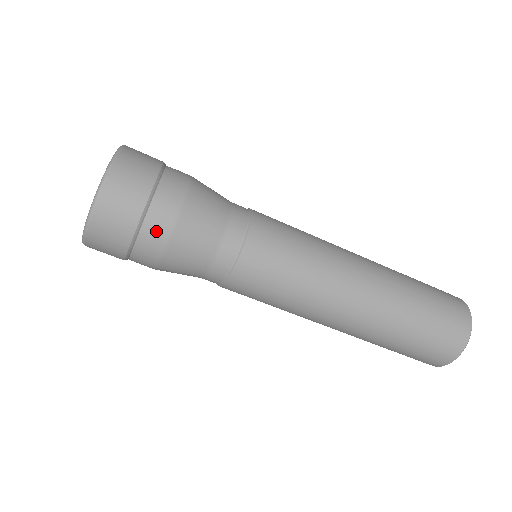
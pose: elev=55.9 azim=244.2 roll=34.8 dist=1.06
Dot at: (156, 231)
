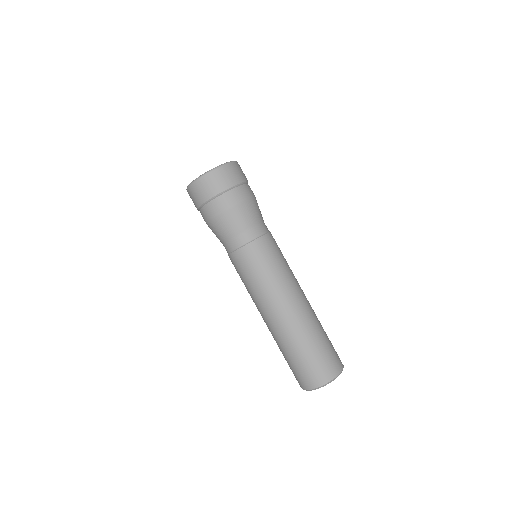
Dot at: (209, 211)
